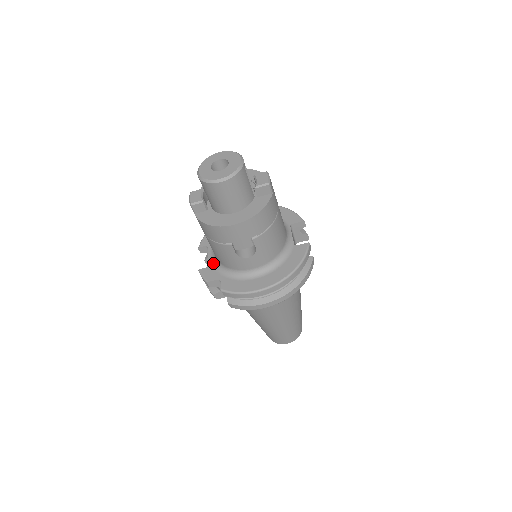
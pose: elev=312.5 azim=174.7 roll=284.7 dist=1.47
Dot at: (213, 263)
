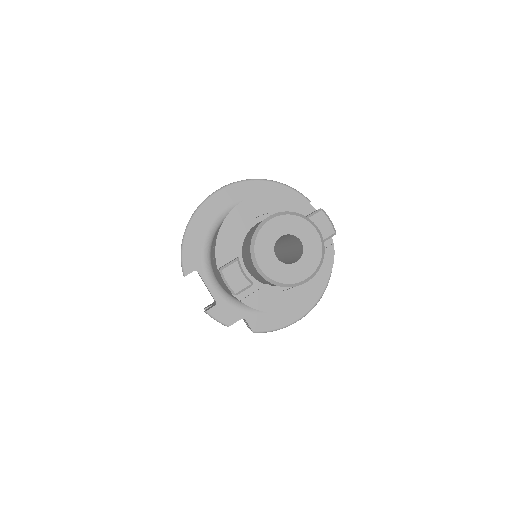
Dot at: (222, 297)
